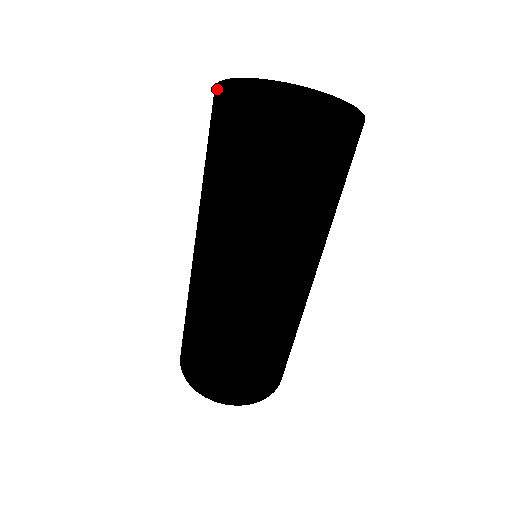
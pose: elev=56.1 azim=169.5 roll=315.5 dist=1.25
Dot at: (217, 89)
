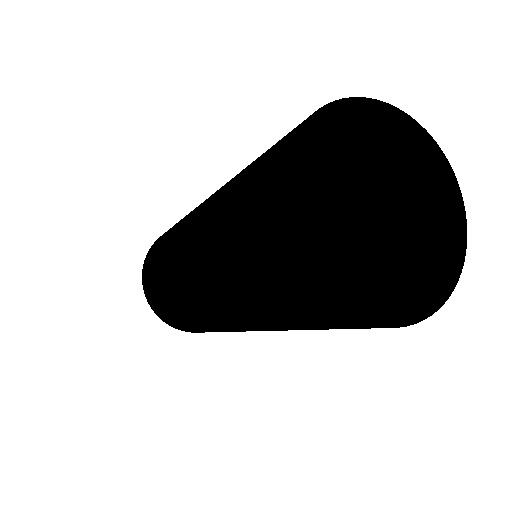
Dot at: (288, 166)
